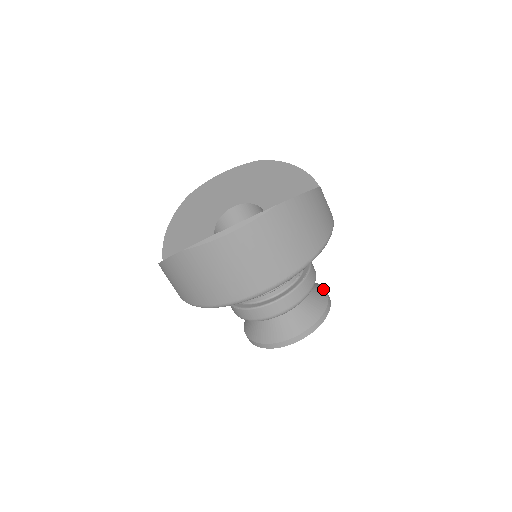
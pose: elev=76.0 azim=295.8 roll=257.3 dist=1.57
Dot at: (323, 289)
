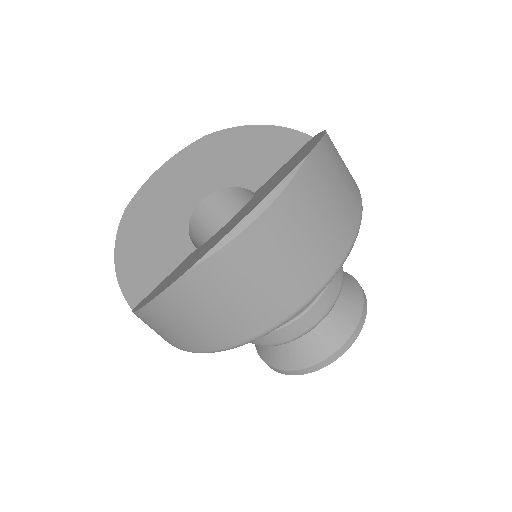
Dot at: occluded
